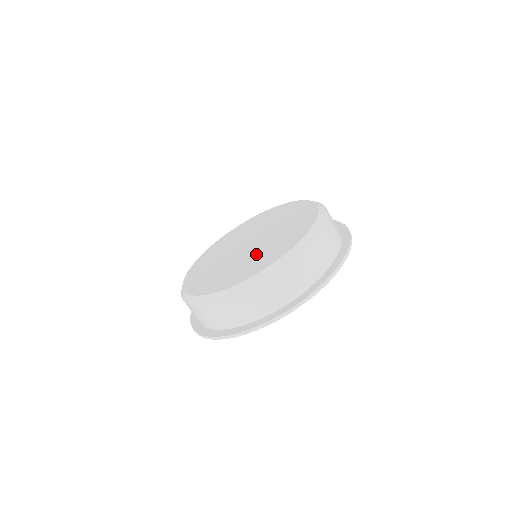
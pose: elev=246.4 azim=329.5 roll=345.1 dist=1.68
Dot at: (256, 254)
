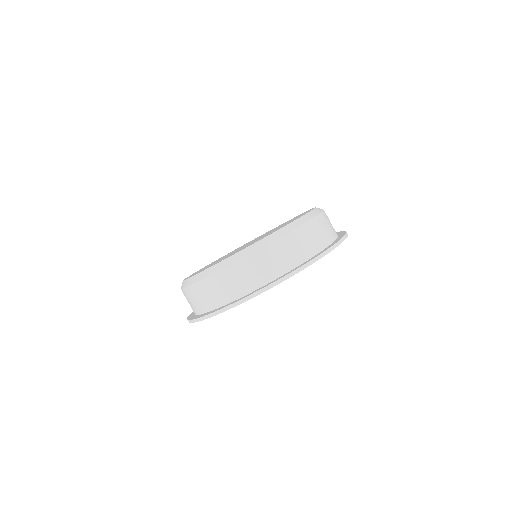
Dot at: (247, 245)
